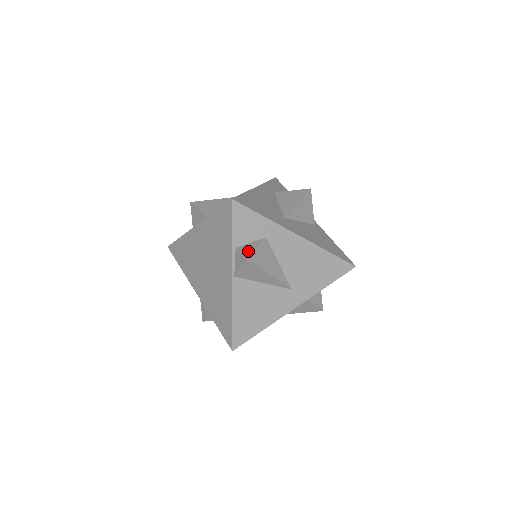
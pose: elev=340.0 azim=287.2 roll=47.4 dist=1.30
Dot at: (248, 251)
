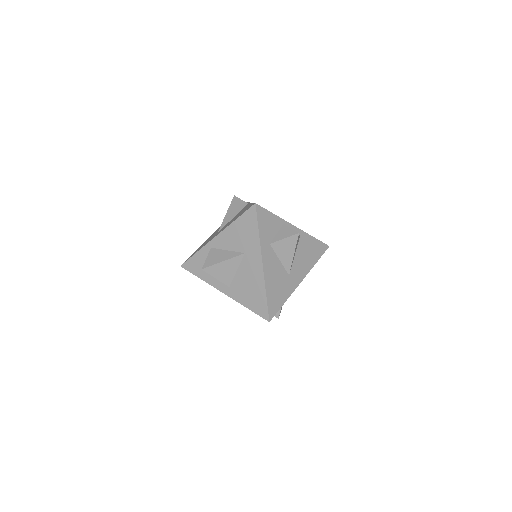
Dot at: (277, 313)
